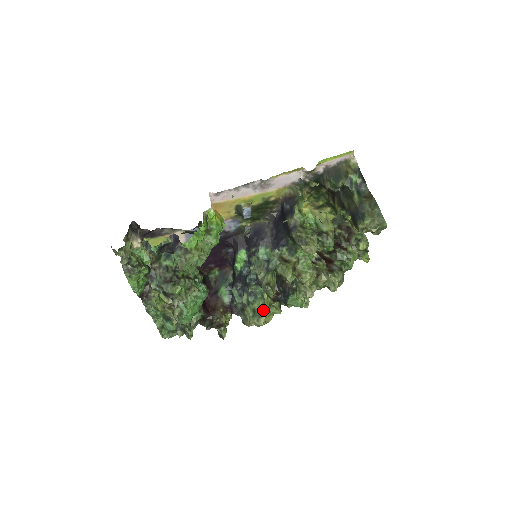
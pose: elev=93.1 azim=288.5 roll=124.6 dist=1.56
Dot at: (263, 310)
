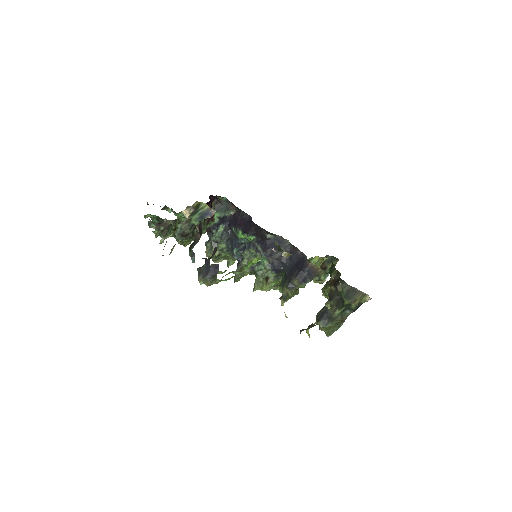
Dot at: (225, 258)
